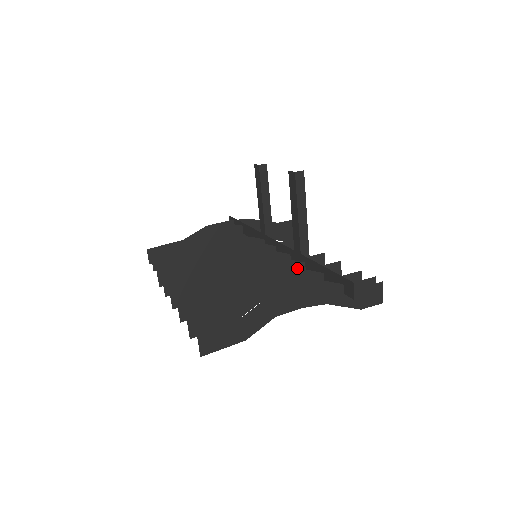
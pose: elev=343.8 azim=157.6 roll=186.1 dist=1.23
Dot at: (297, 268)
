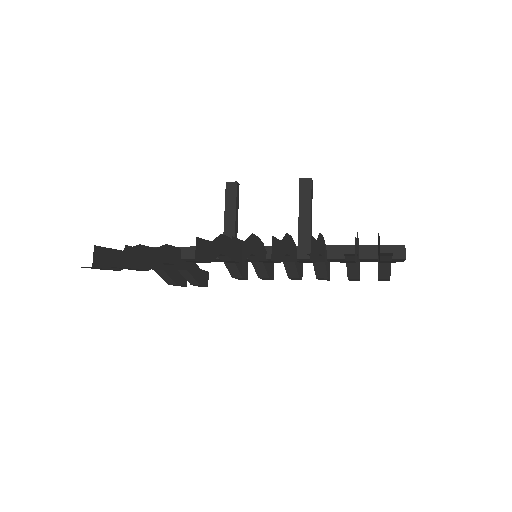
Dot at: (325, 253)
